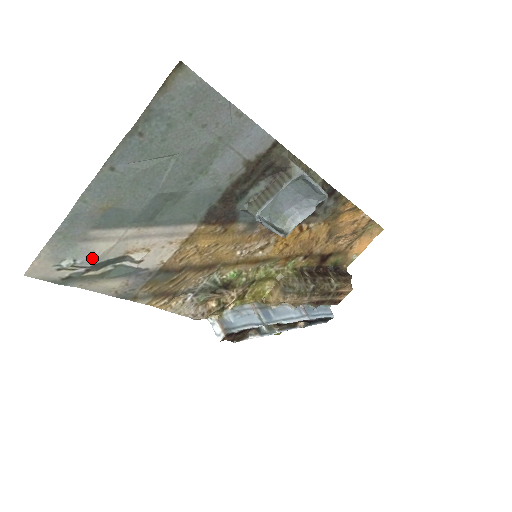
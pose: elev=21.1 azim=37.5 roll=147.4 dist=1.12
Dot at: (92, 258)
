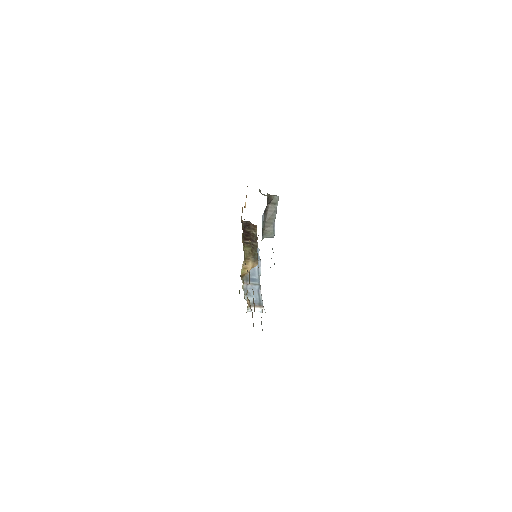
Dot at: occluded
